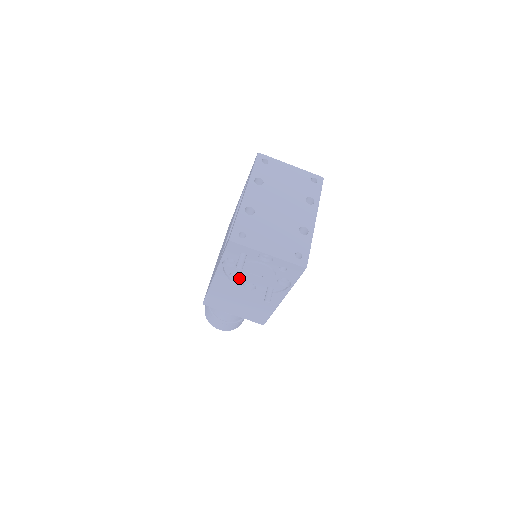
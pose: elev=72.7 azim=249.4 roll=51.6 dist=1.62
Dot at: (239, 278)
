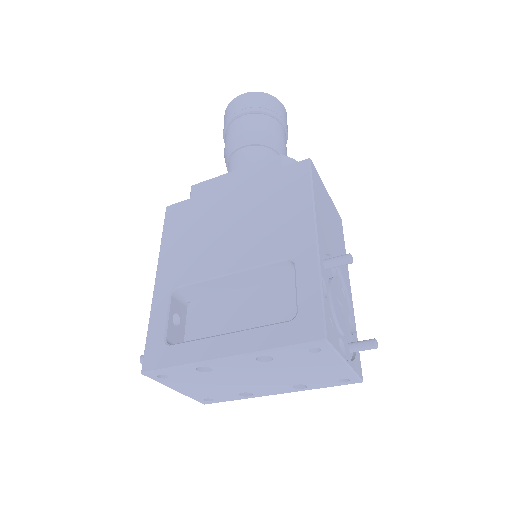
Dot at: occluded
